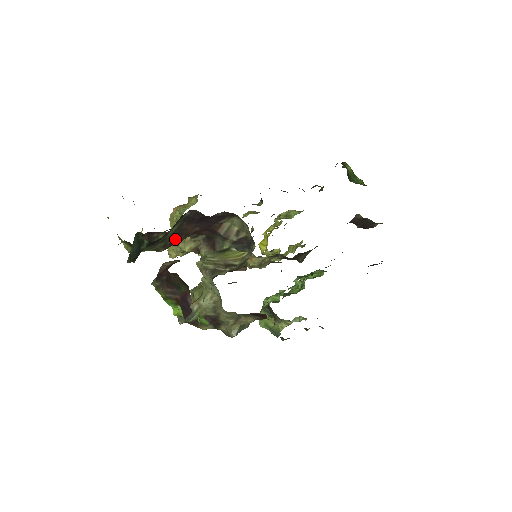
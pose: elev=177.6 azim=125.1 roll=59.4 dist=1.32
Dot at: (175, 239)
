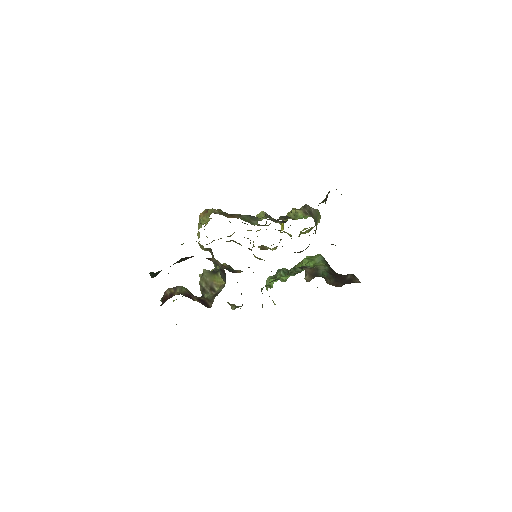
Dot at: (185, 259)
